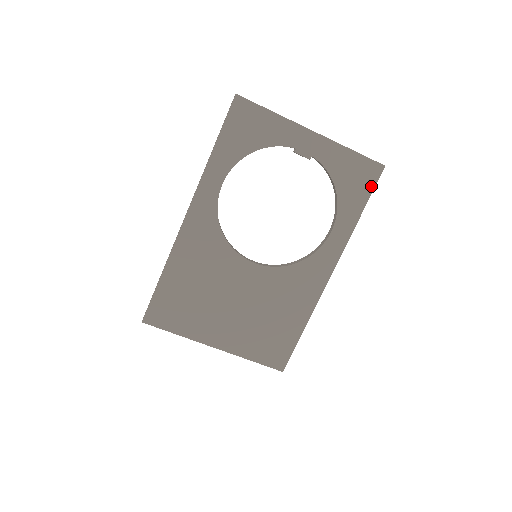
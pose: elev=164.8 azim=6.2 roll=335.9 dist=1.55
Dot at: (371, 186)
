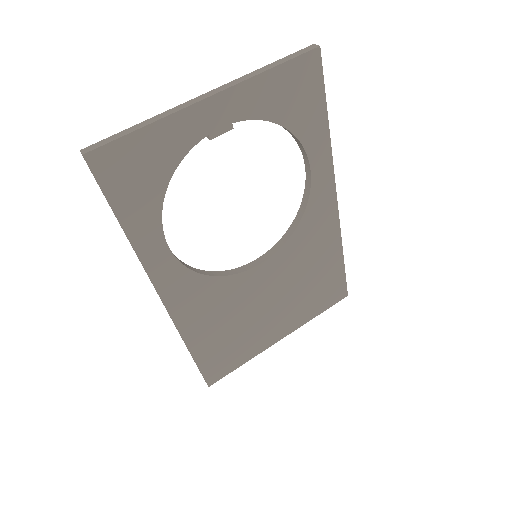
Dot at: (319, 84)
